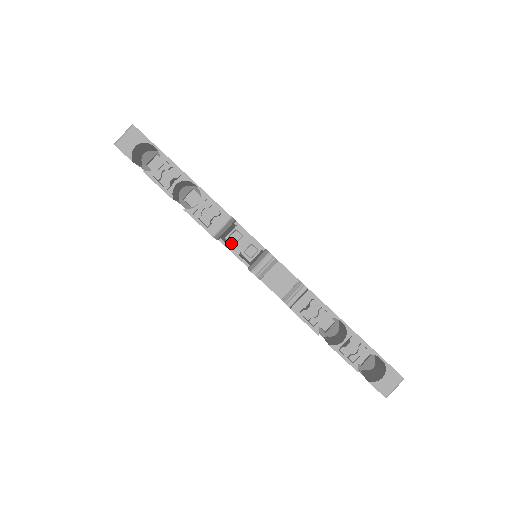
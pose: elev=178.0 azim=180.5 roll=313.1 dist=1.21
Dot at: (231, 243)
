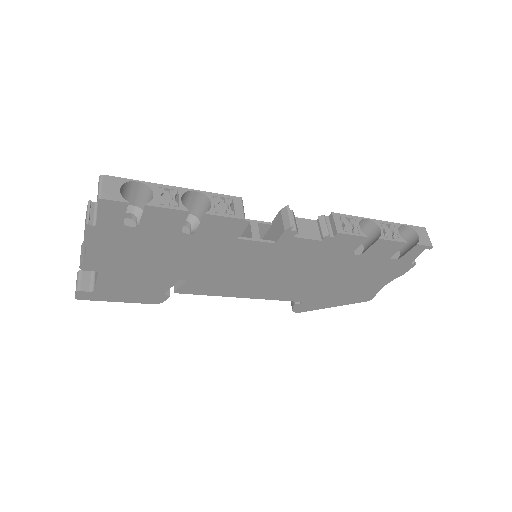
Dot at: (225, 268)
